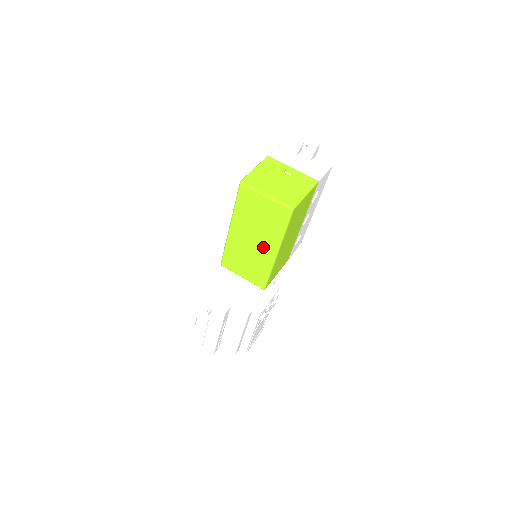
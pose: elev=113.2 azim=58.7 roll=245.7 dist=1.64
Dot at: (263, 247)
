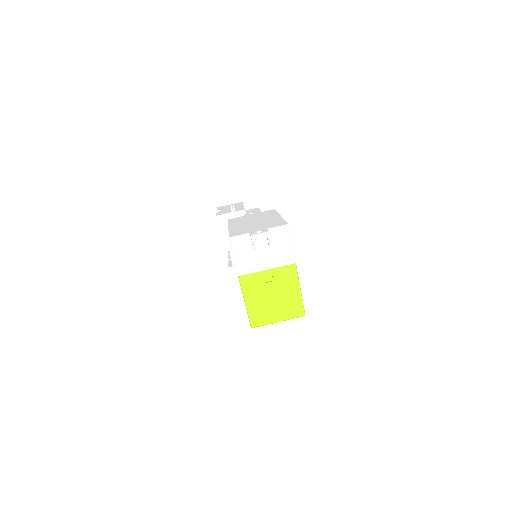
Dot at: occluded
